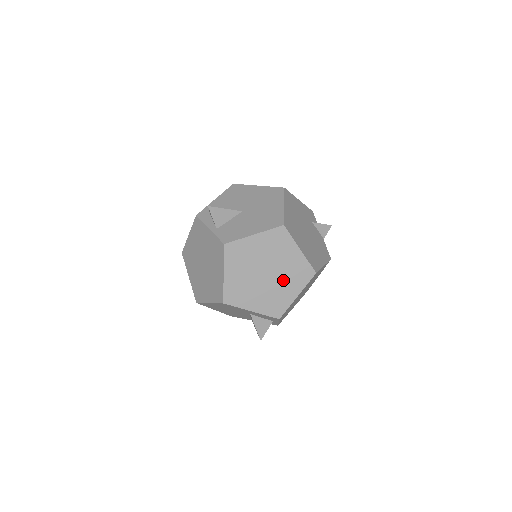
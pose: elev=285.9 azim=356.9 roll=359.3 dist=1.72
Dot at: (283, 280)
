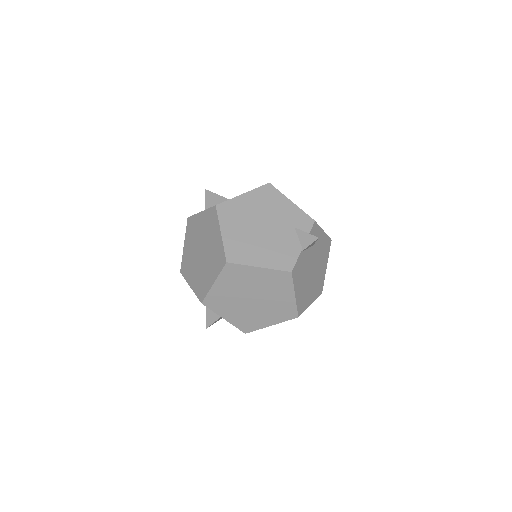
Dot at: (208, 262)
